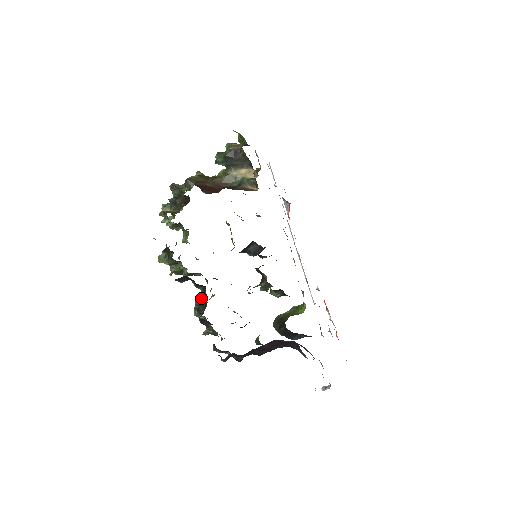
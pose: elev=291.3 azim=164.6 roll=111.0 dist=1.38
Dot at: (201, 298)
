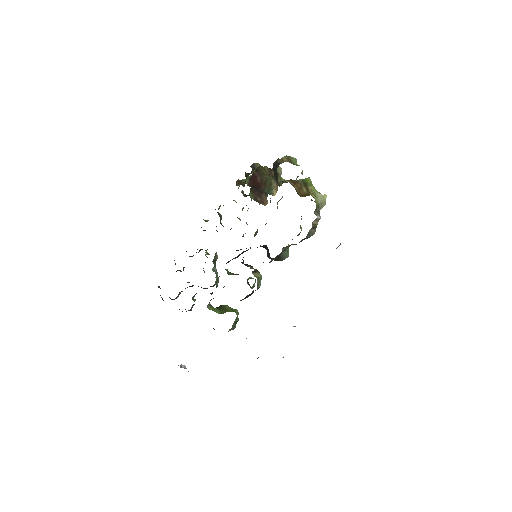
Dot at: occluded
